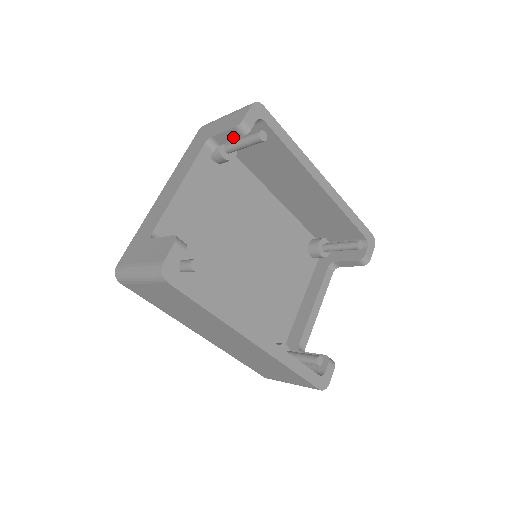
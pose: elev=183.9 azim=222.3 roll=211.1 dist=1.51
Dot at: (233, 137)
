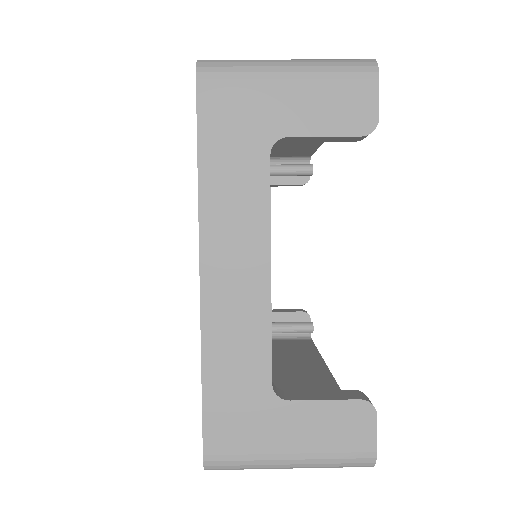
Dot at: (333, 140)
